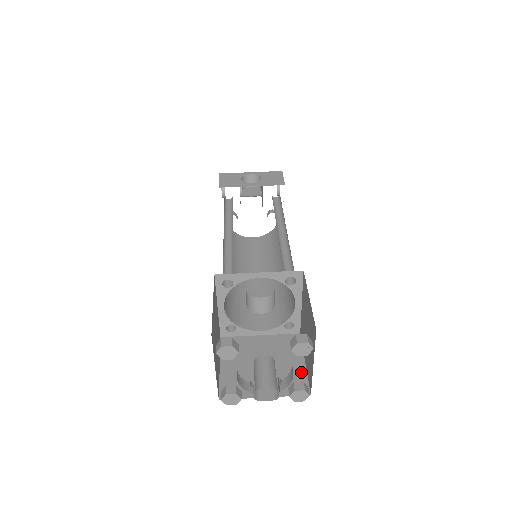
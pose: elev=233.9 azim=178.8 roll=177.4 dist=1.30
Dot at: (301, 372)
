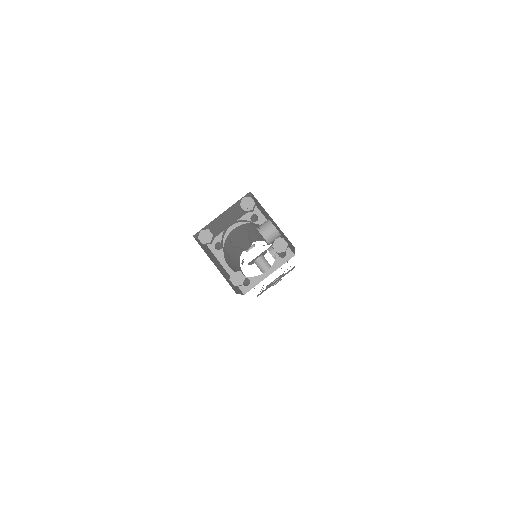
Dot at: occluded
